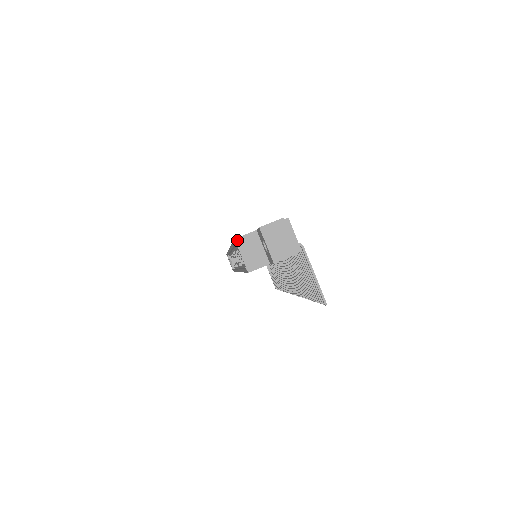
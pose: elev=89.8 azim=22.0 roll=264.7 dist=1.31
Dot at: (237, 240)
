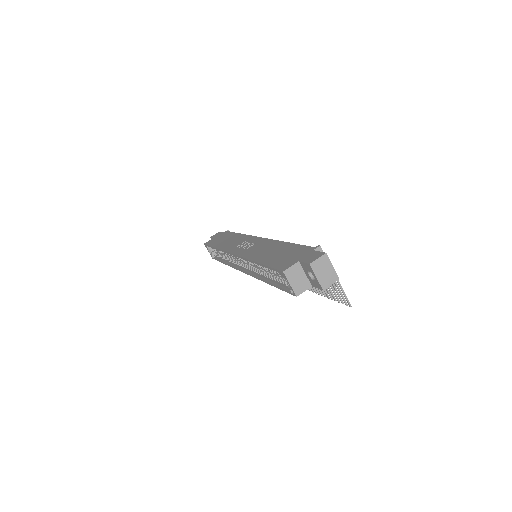
Dot at: (285, 272)
